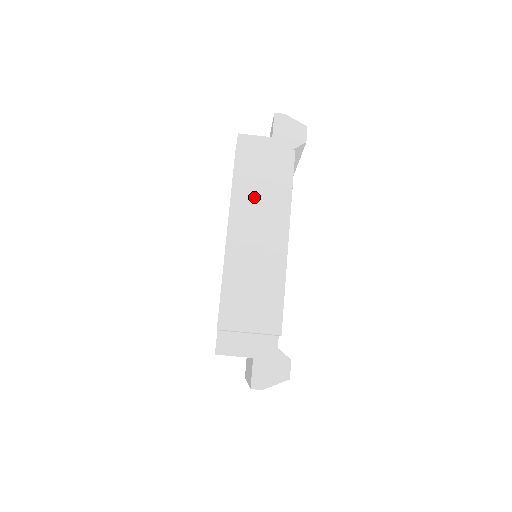
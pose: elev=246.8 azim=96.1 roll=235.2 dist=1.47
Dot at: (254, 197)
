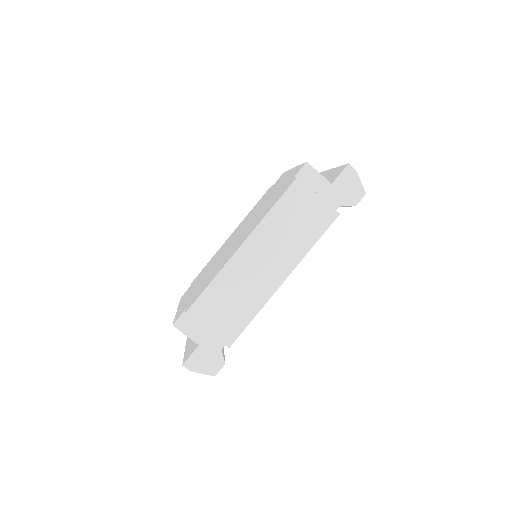
Dot at: (281, 231)
